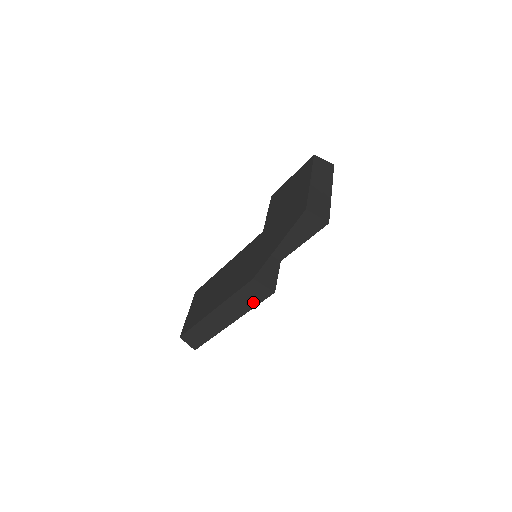
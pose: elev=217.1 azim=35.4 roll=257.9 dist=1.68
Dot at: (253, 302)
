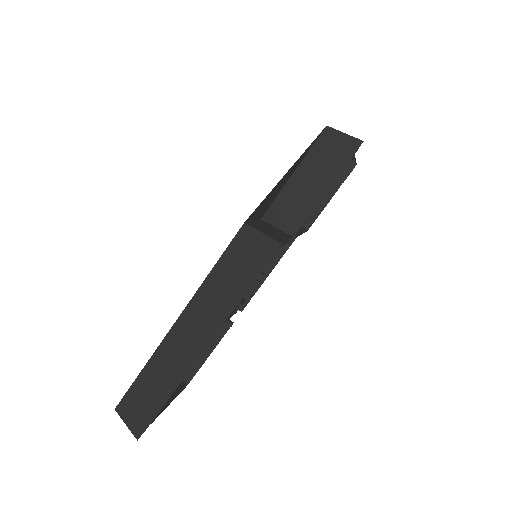
Dot at: (244, 279)
